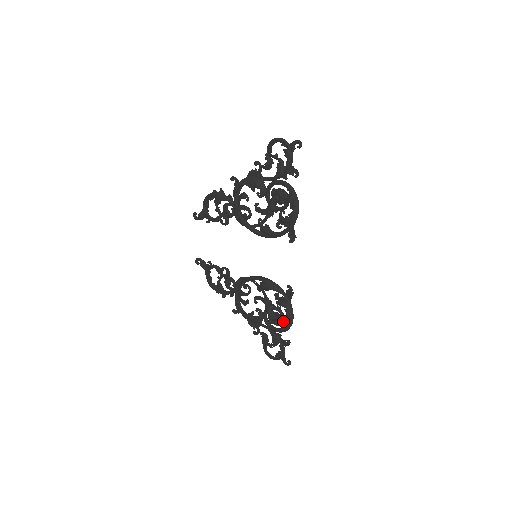
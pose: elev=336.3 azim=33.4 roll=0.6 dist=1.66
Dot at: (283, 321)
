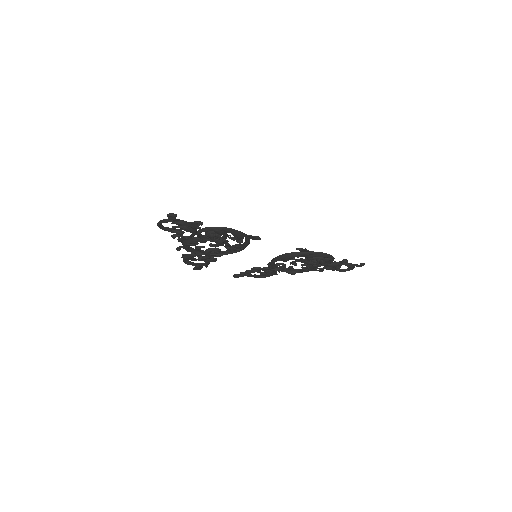
Dot at: occluded
